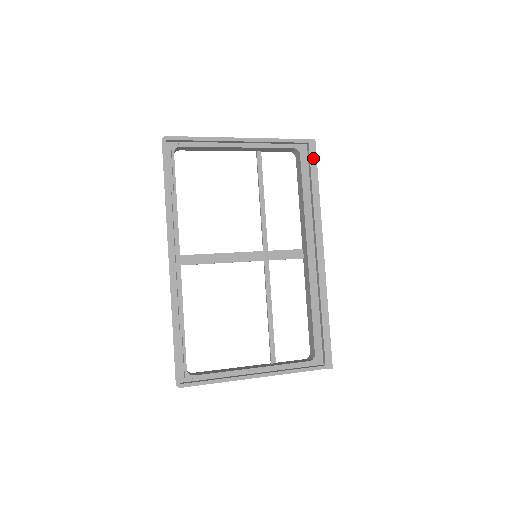
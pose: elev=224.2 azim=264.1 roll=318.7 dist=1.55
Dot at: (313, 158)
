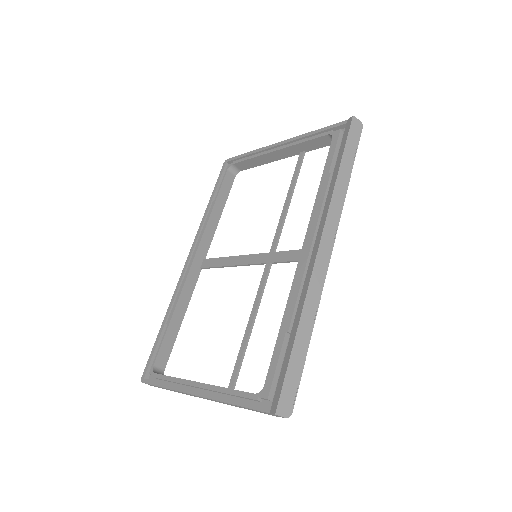
Dot at: (345, 137)
